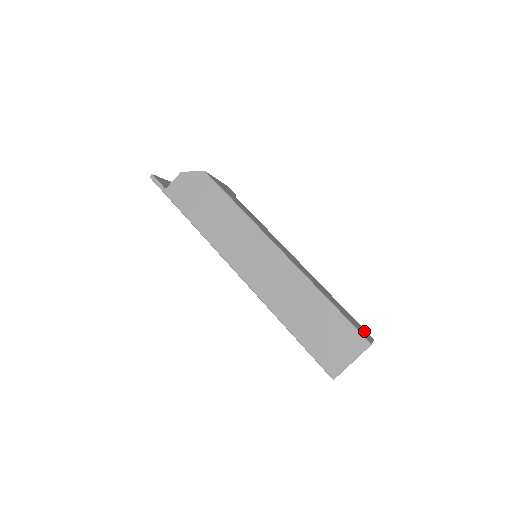
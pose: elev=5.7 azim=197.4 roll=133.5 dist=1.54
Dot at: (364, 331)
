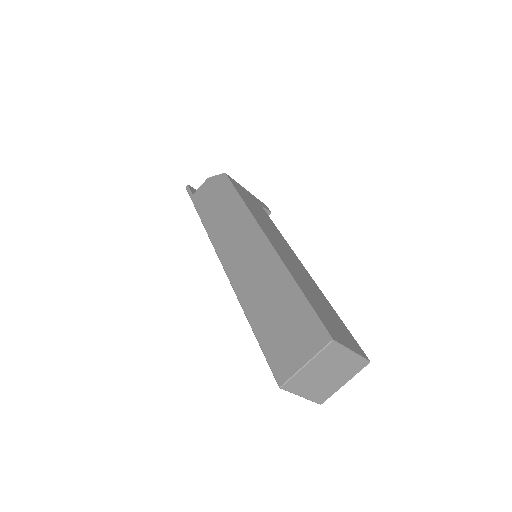
Dot at: (350, 341)
